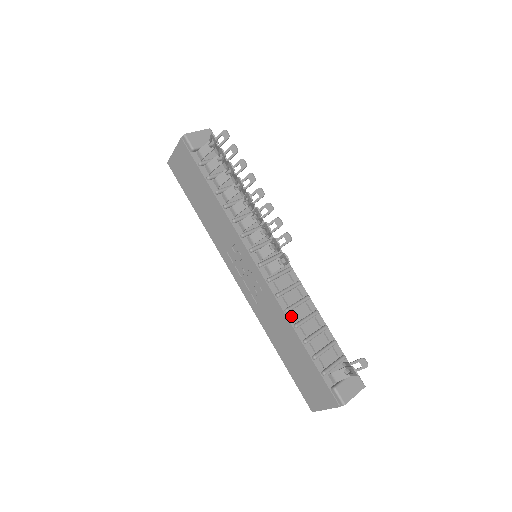
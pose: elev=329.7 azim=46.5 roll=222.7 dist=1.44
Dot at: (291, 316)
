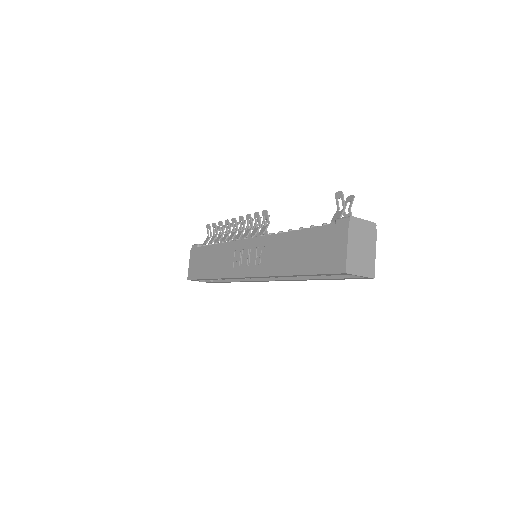
Dot at: occluded
